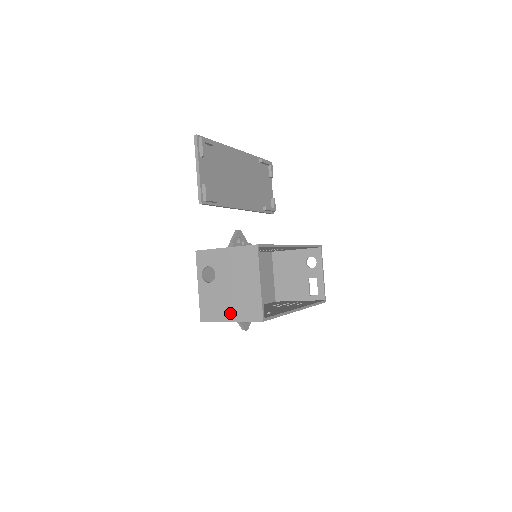
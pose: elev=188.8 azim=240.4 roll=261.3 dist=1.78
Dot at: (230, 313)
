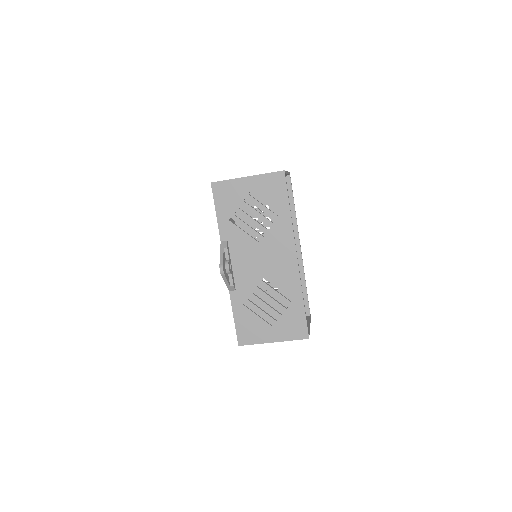
Dot at: occluded
